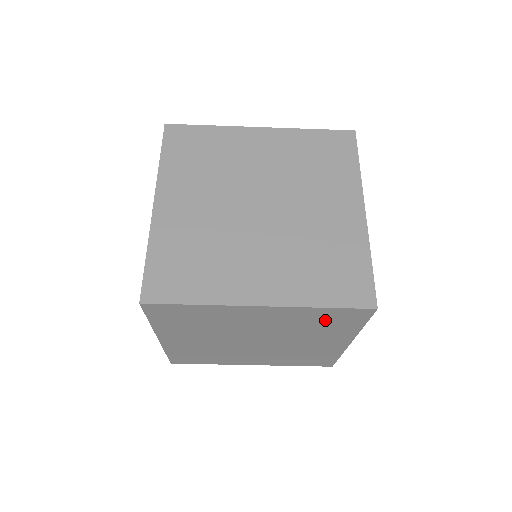
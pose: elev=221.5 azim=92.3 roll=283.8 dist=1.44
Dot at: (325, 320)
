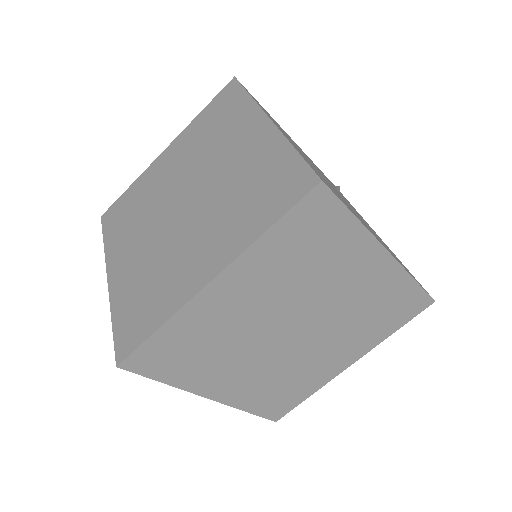
Dot at: (302, 244)
